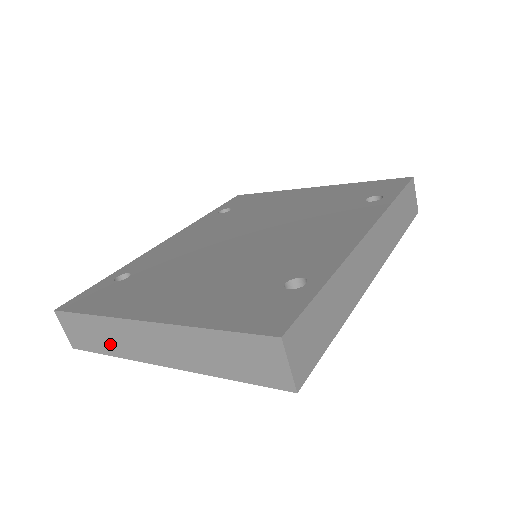
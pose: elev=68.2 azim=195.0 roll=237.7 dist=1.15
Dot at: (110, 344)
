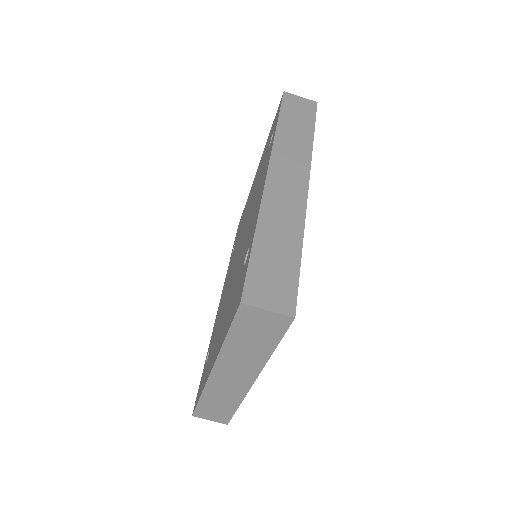
Dot at: (228, 402)
